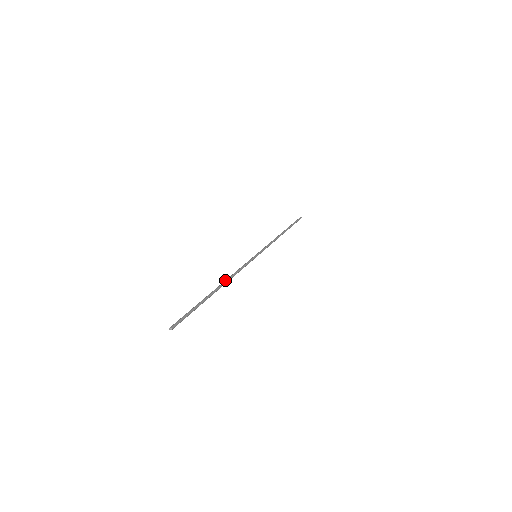
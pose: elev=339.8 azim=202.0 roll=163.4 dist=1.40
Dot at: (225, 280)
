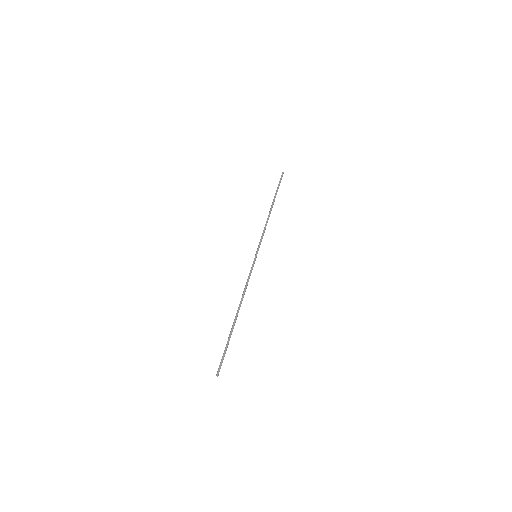
Dot at: (240, 302)
